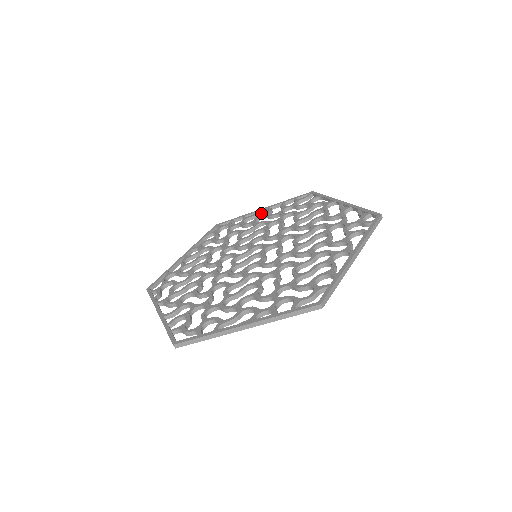
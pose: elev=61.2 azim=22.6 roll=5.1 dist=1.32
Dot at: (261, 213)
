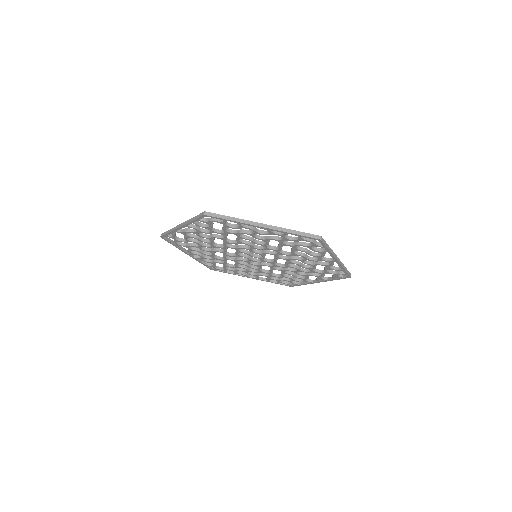
Dot at: (249, 276)
